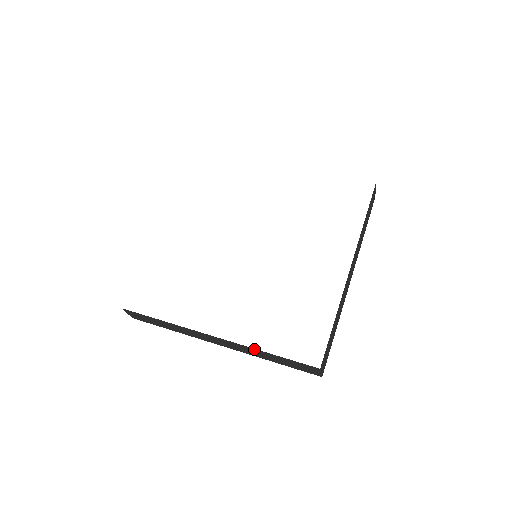
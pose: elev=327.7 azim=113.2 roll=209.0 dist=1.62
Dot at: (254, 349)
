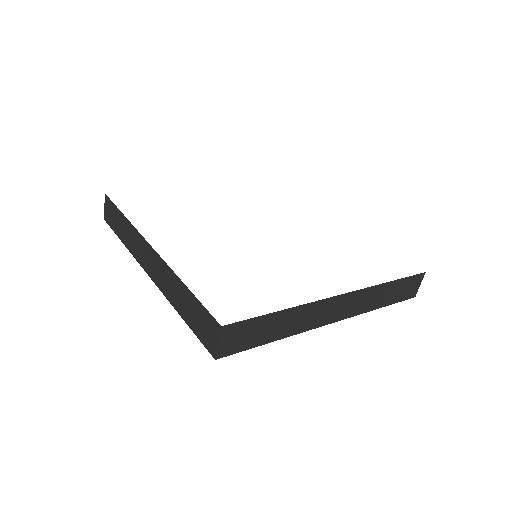
Dot at: (175, 276)
